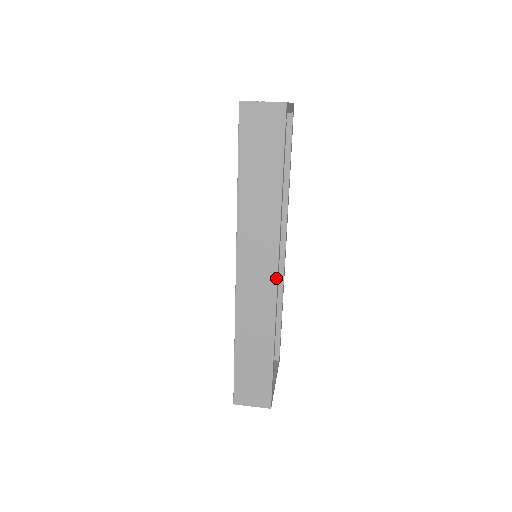
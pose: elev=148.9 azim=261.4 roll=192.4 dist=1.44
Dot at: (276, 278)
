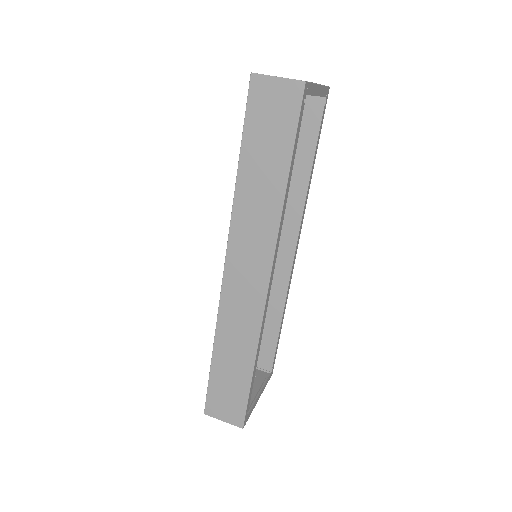
Dot at: (267, 286)
